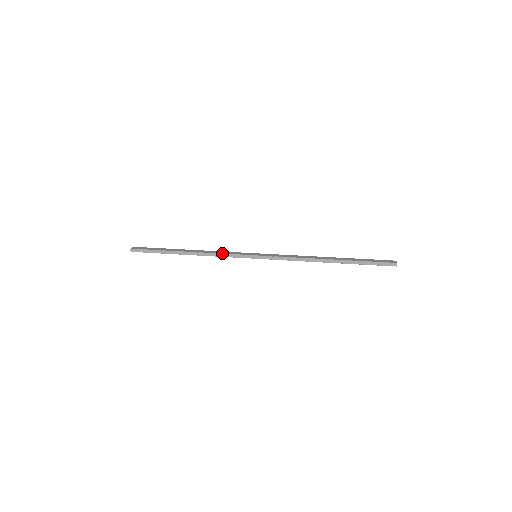
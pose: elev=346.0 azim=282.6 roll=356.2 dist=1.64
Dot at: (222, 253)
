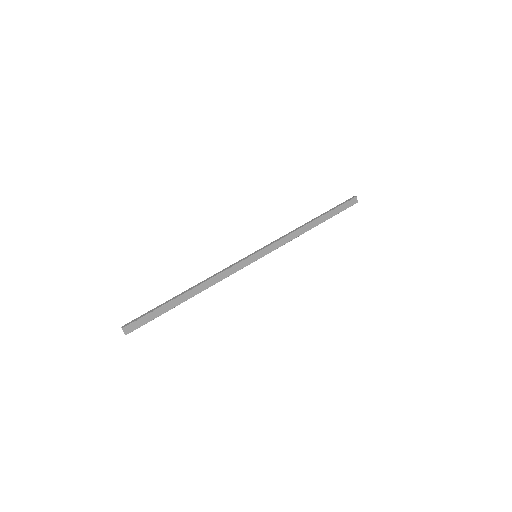
Dot at: occluded
